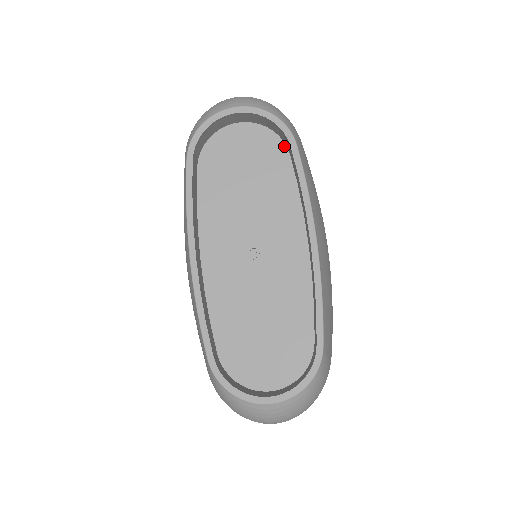
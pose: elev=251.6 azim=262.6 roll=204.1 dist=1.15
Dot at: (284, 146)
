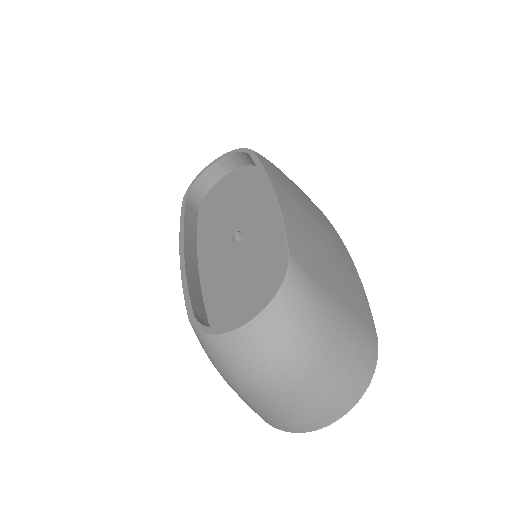
Dot at: (256, 168)
